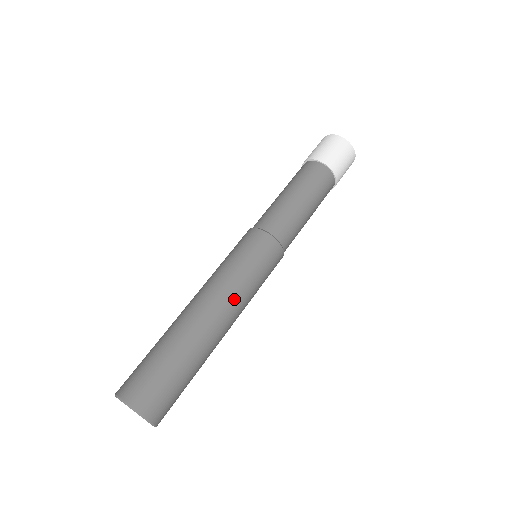
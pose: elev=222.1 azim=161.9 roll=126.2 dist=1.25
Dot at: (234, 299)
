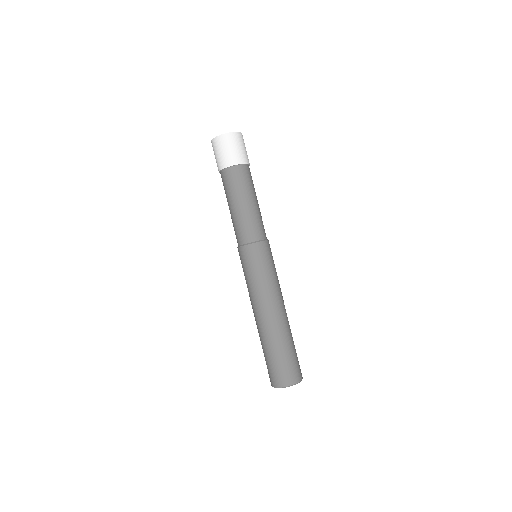
Dot at: occluded
